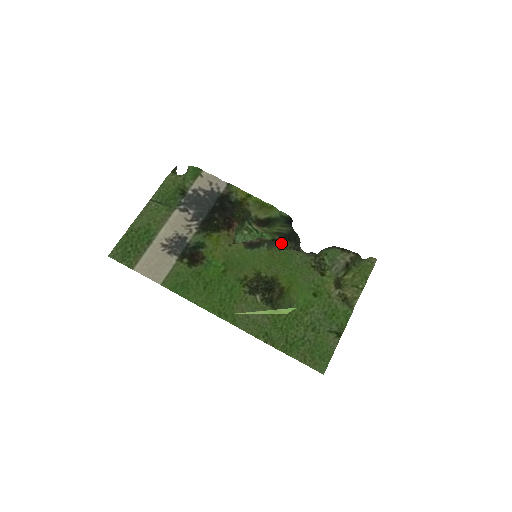
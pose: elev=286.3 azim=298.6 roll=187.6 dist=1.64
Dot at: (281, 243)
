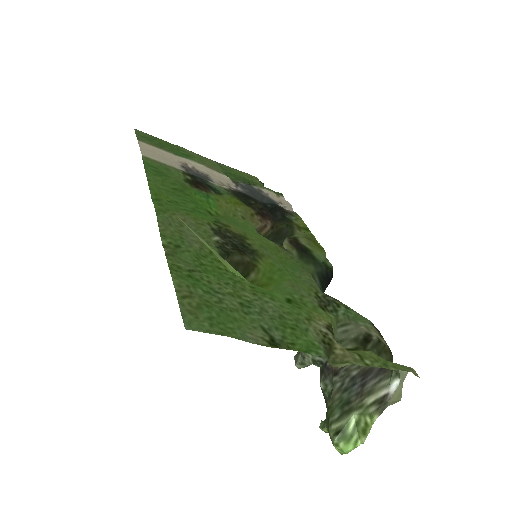
Dot at: occluded
